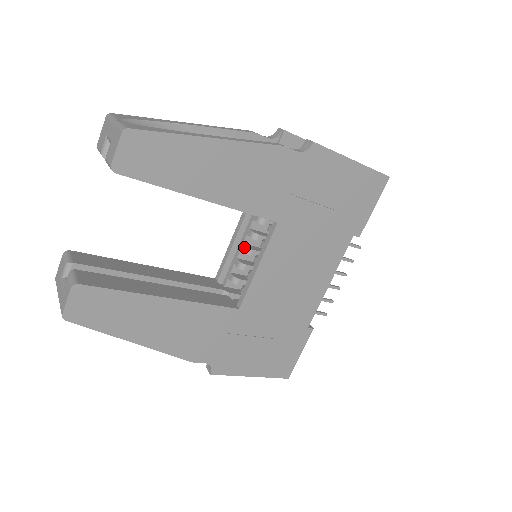
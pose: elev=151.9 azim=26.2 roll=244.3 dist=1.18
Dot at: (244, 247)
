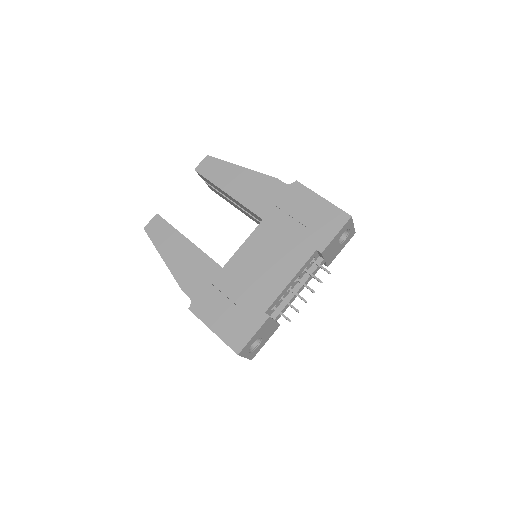
Dot at: occluded
